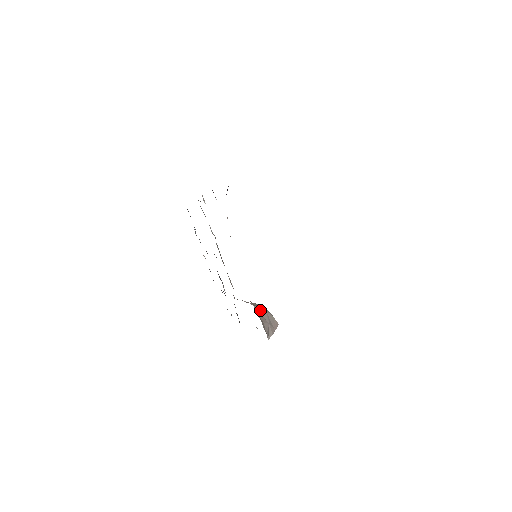
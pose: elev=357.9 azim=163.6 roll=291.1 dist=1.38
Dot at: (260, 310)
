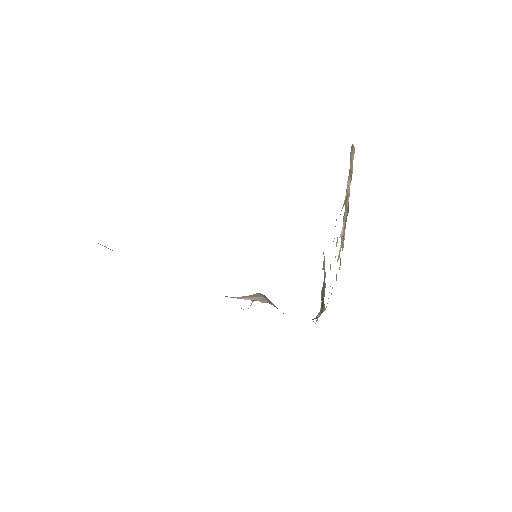
Dot at: (270, 303)
